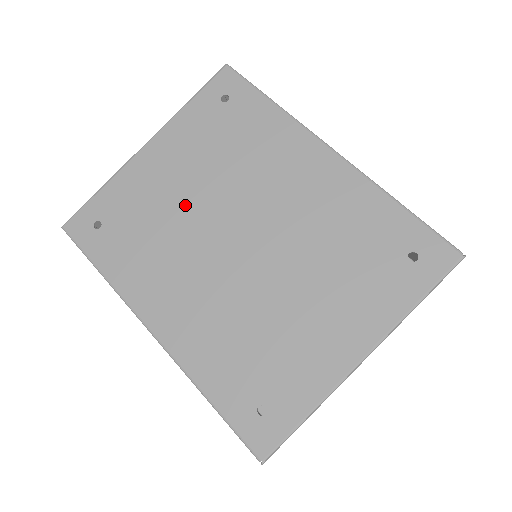
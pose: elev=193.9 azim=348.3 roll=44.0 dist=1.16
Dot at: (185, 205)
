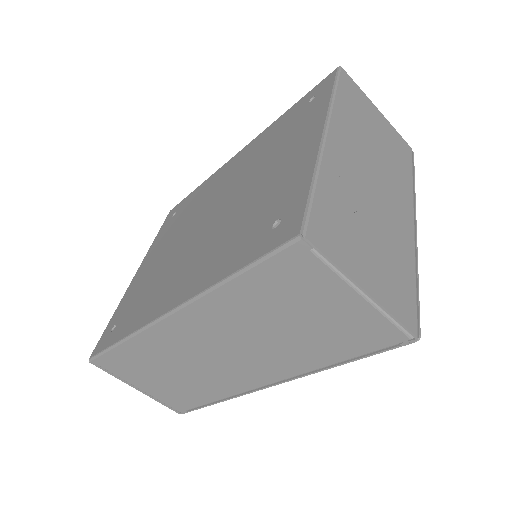
Dot at: (168, 255)
